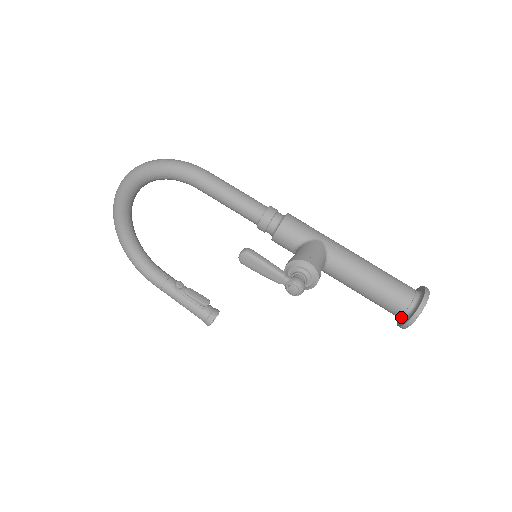
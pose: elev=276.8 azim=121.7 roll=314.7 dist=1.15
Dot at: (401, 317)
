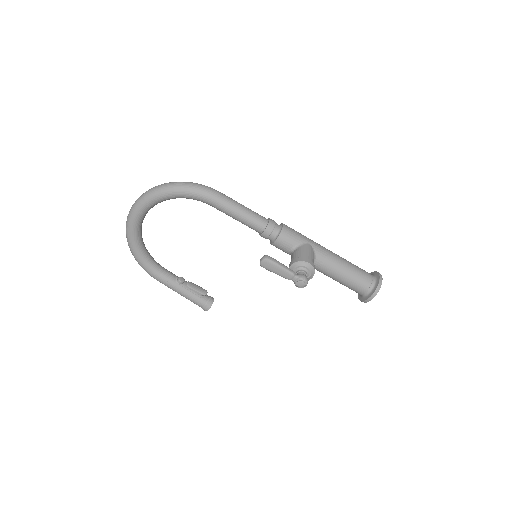
Dot at: (363, 295)
